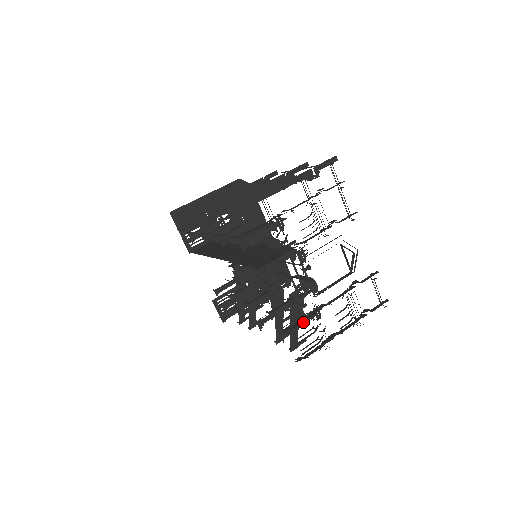
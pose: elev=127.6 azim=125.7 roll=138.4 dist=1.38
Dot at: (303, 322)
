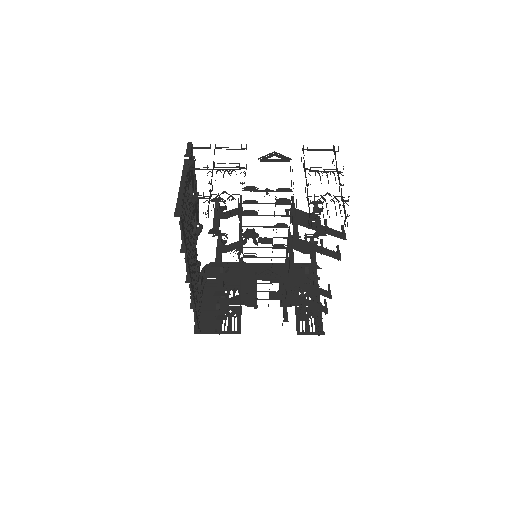
Dot at: (324, 222)
